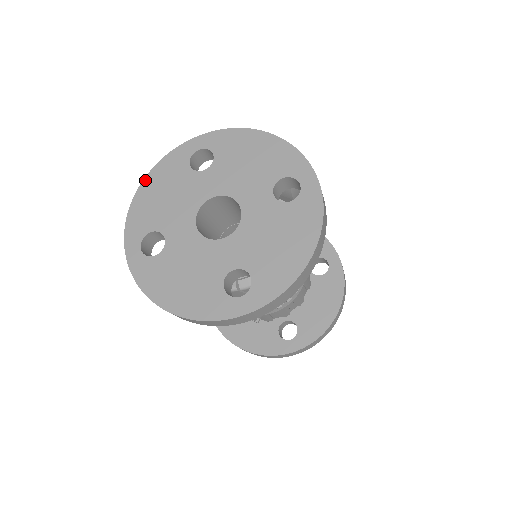
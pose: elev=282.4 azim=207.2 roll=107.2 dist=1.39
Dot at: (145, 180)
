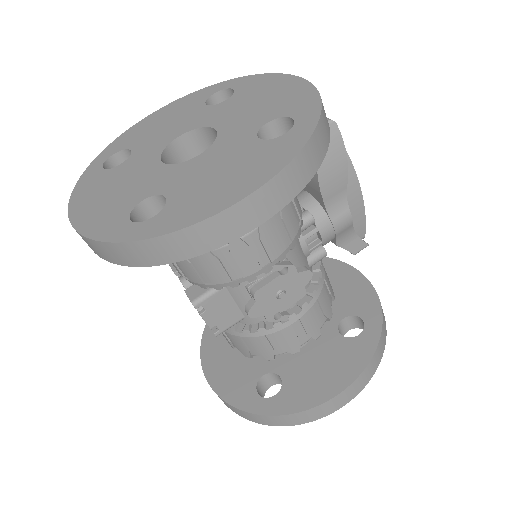
Dot at: (161, 109)
